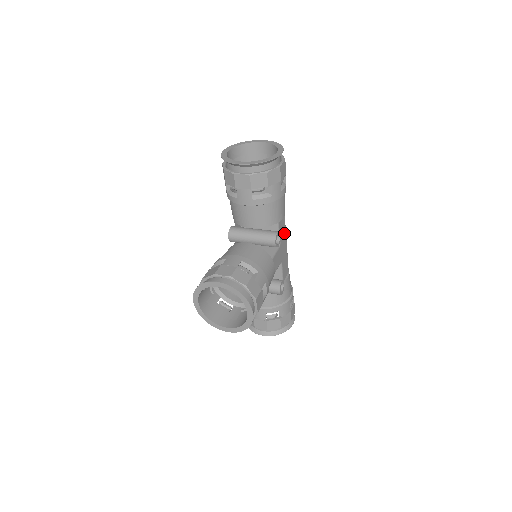
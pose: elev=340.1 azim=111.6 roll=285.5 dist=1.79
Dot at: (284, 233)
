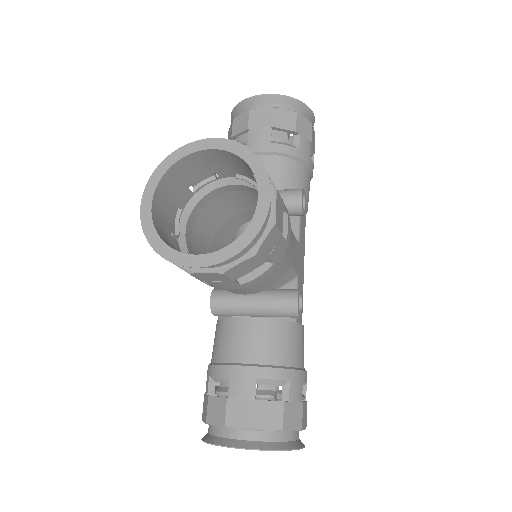
Dot at: (303, 243)
